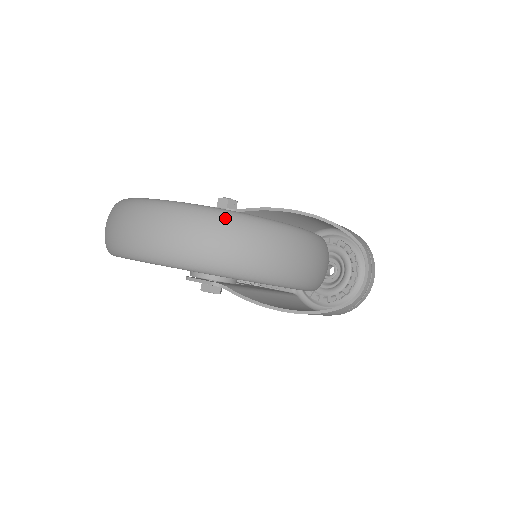
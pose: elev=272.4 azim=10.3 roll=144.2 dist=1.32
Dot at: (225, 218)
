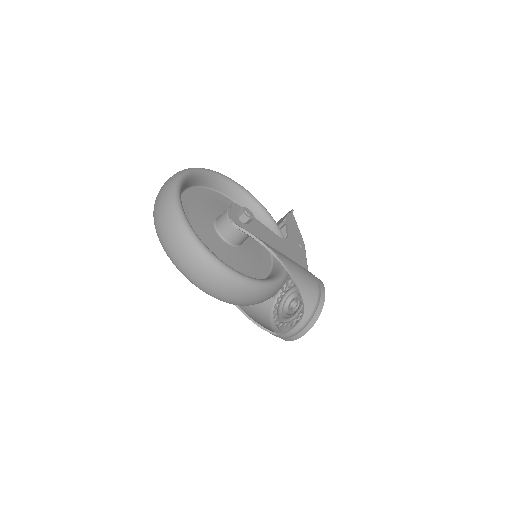
Dot at: (180, 229)
